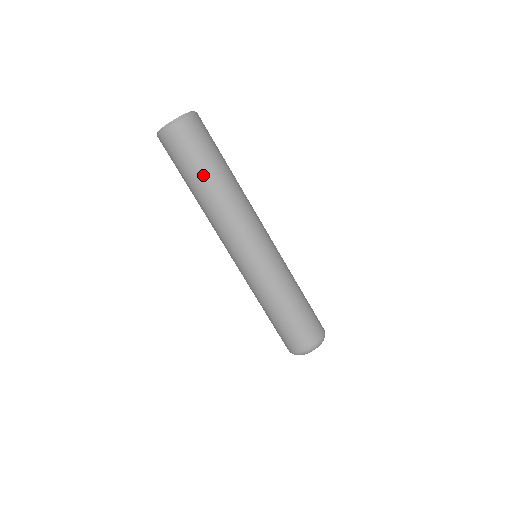
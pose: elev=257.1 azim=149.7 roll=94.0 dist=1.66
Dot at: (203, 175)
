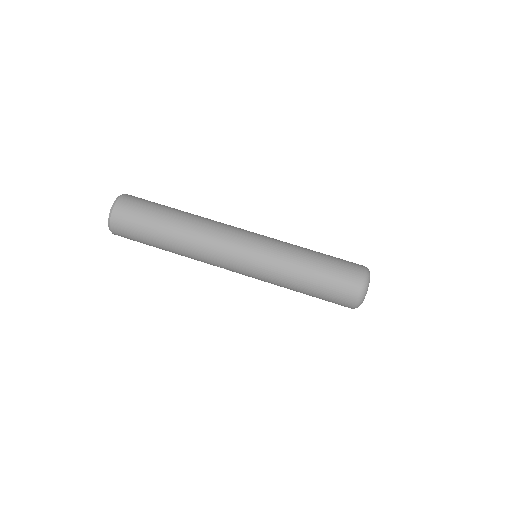
Dot at: (163, 222)
